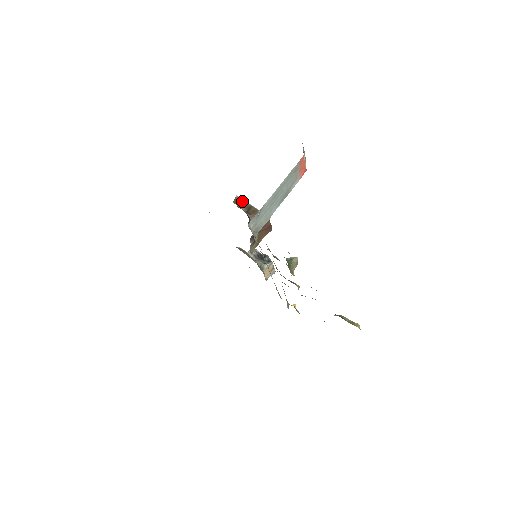
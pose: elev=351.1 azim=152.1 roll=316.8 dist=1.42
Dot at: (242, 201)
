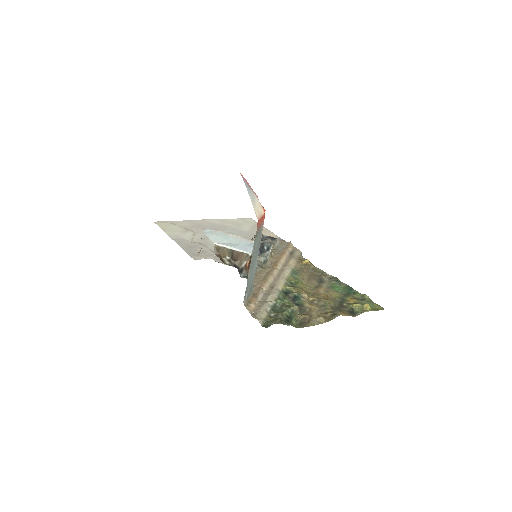
Dot at: (222, 248)
